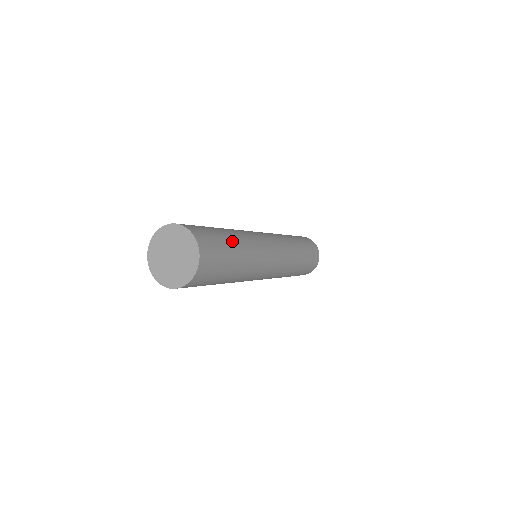
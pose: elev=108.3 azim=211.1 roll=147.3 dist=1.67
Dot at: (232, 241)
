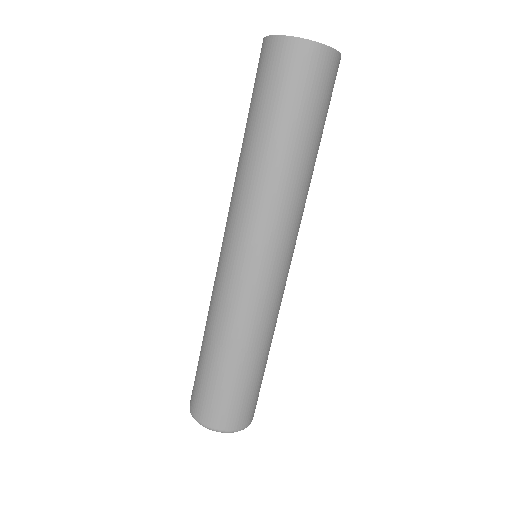
Dot at: occluded
